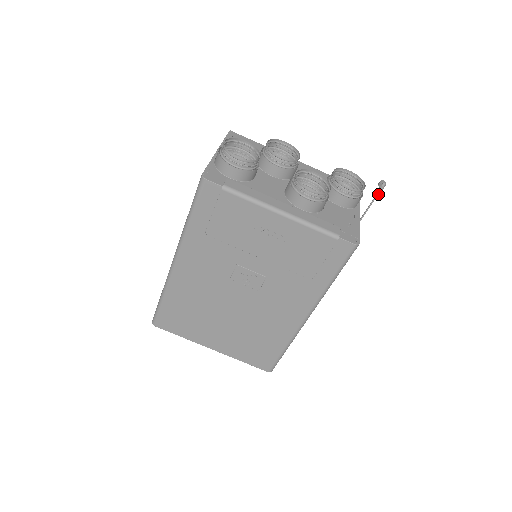
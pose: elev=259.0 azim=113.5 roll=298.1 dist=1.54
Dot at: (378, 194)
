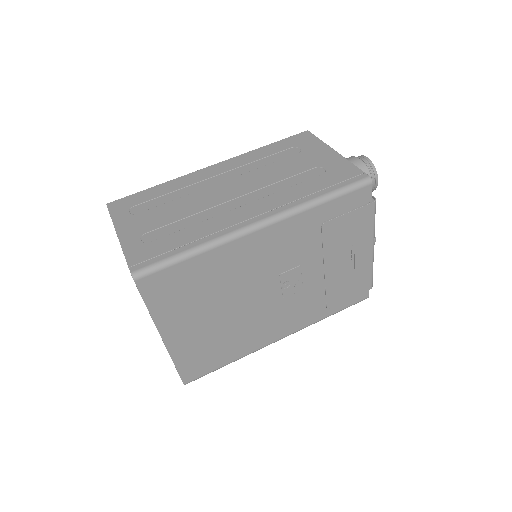
Dot at: occluded
